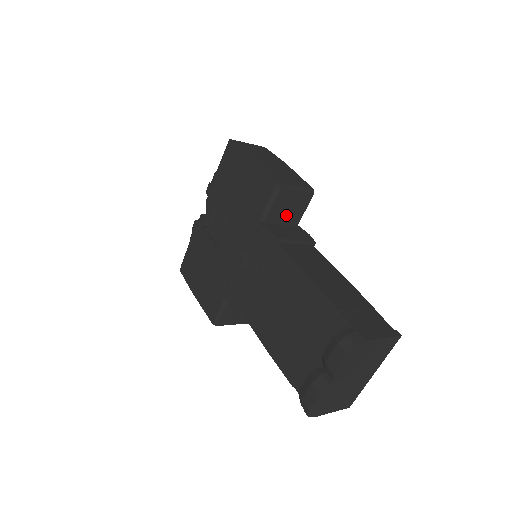
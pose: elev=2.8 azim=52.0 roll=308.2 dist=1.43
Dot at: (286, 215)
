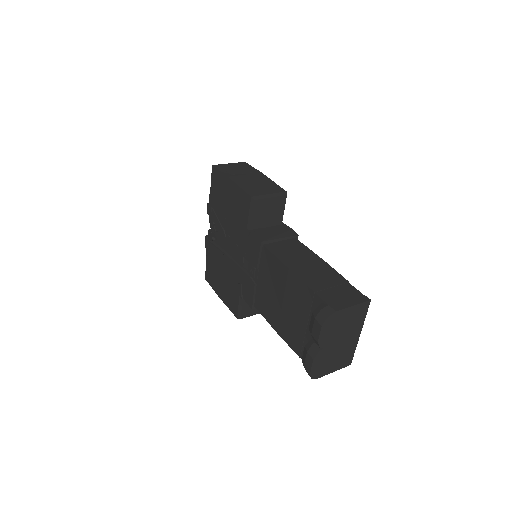
Dot at: (268, 219)
